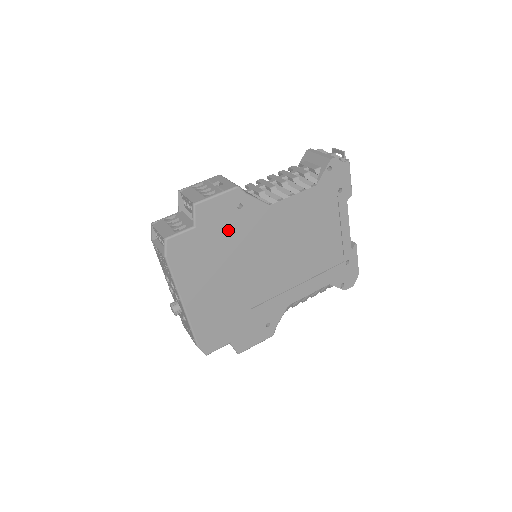
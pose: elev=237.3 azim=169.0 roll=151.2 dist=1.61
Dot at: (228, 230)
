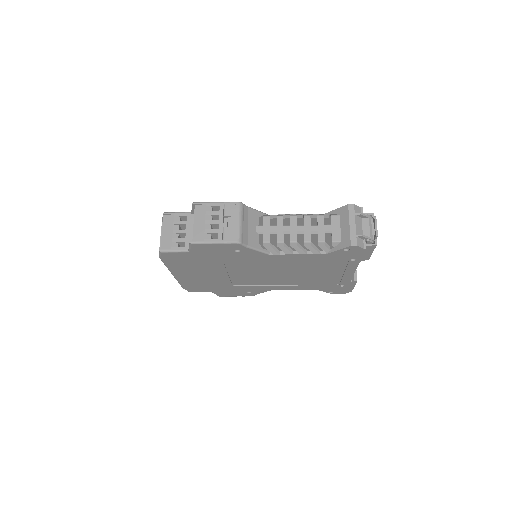
Dot at: (222, 257)
